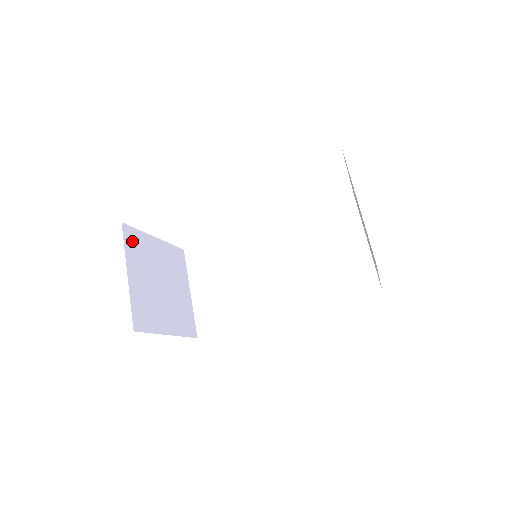
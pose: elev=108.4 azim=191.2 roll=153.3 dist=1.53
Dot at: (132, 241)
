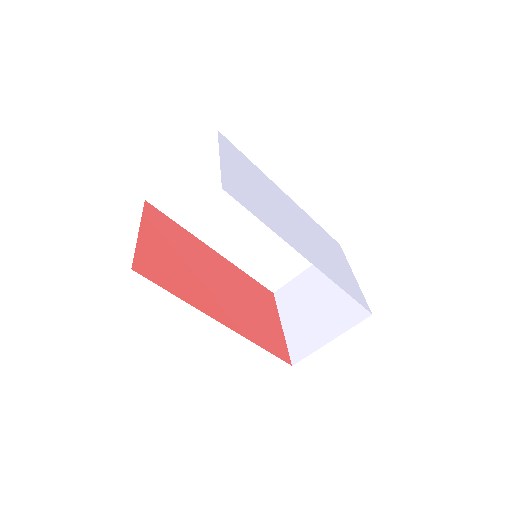
Dot at: occluded
